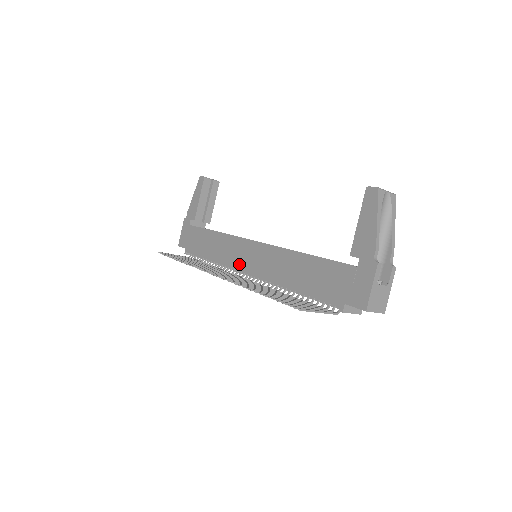
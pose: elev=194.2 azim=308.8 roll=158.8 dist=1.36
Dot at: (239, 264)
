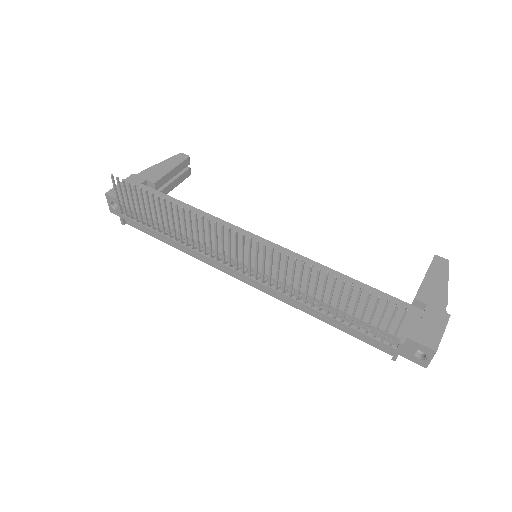
Dot at: (234, 251)
